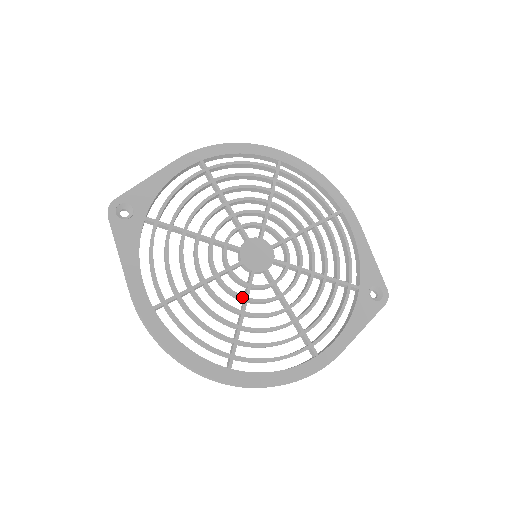
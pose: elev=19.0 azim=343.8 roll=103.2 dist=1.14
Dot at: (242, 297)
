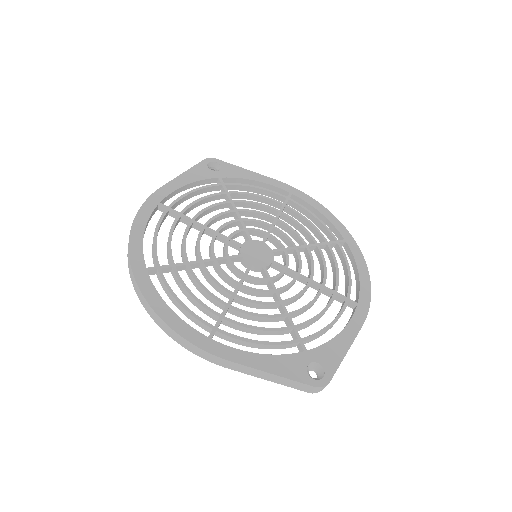
Dot at: (214, 255)
